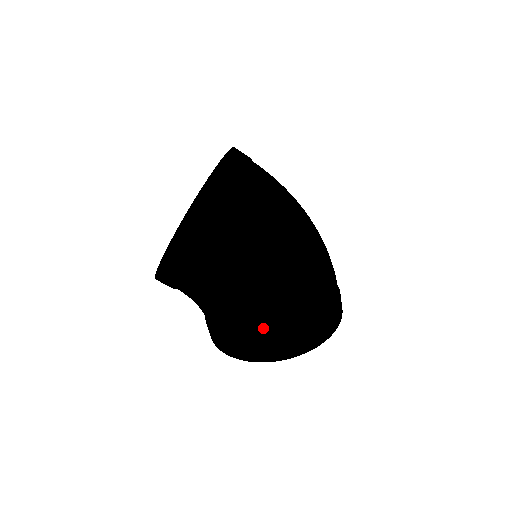
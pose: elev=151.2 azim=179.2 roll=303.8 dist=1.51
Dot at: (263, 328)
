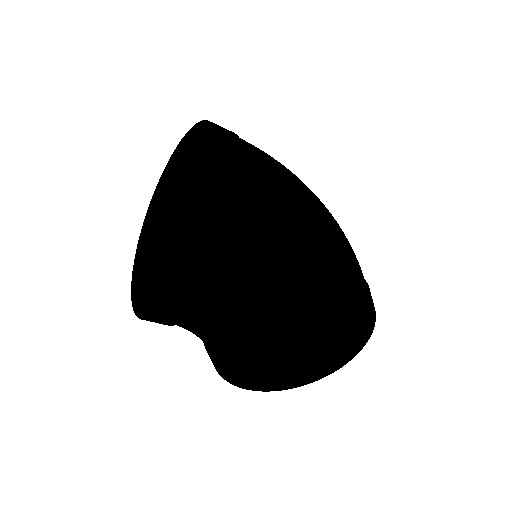
Dot at: (313, 331)
